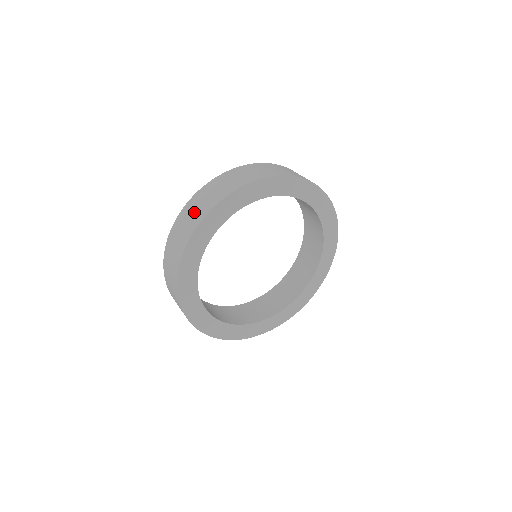
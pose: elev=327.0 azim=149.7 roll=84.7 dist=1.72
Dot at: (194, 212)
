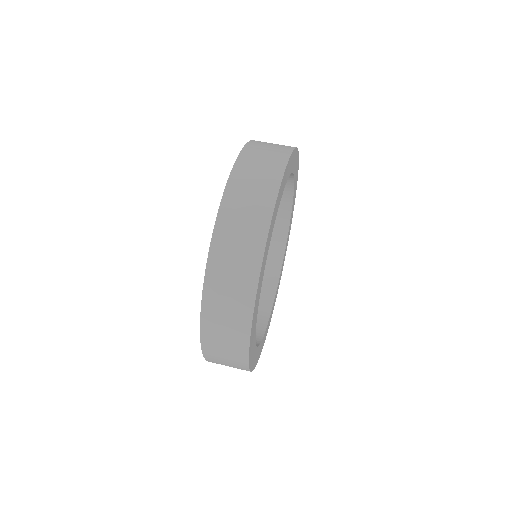
Dot at: (262, 164)
